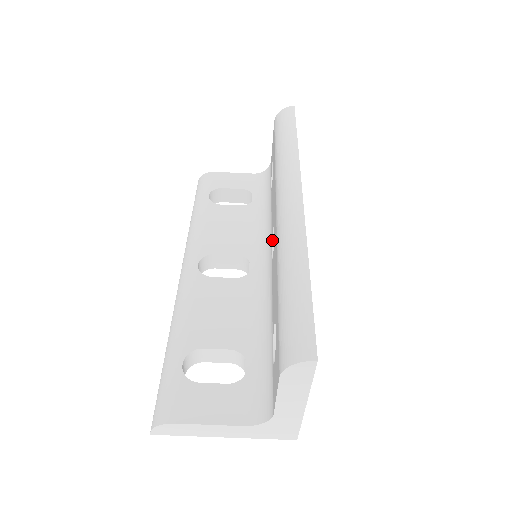
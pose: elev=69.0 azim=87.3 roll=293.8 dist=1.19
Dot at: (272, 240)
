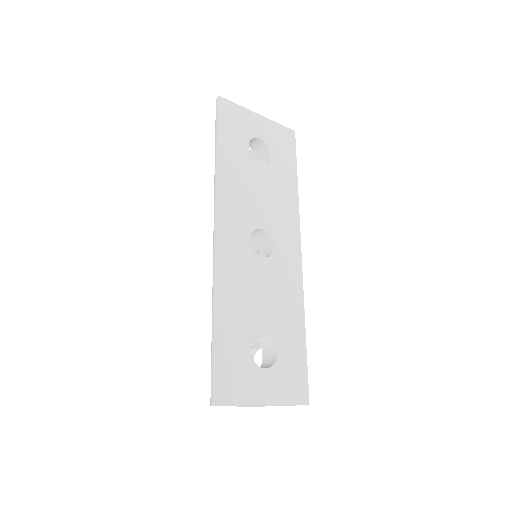
Dot at: (257, 240)
